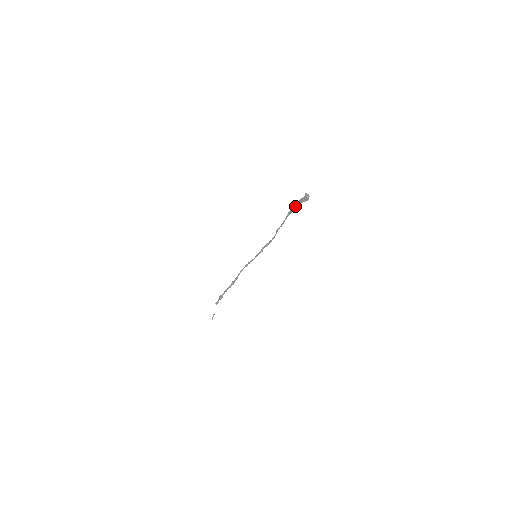
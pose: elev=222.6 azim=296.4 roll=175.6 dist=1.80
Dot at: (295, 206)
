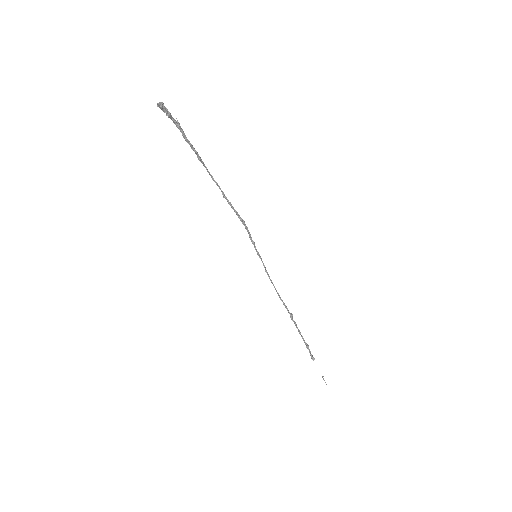
Dot at: occluded
